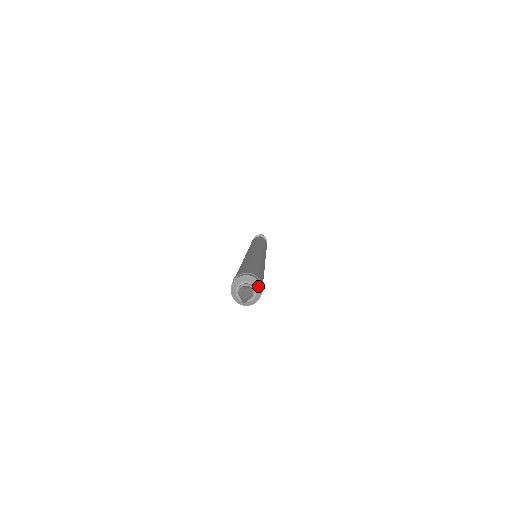
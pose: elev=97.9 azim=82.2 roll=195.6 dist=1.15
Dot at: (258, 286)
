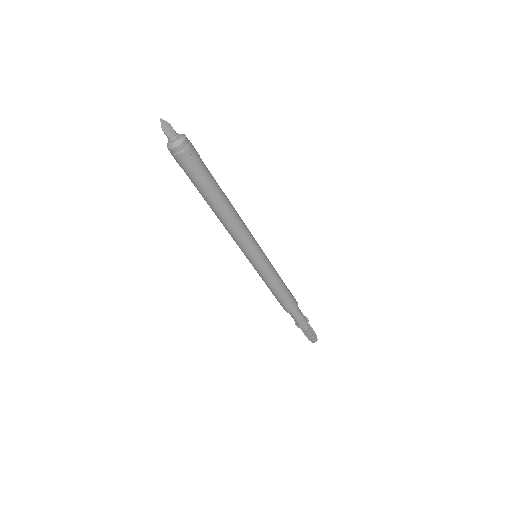
Dot at: (182, 139)
